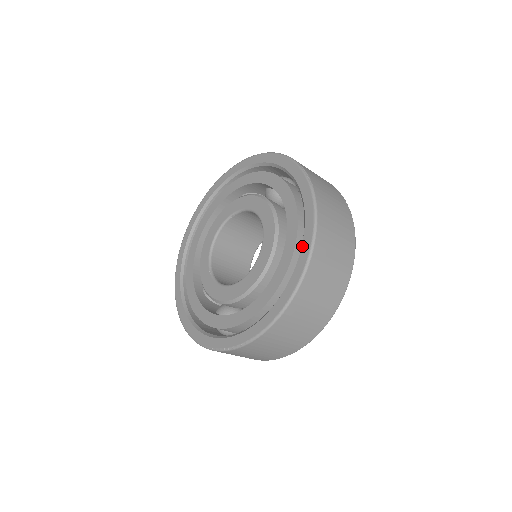
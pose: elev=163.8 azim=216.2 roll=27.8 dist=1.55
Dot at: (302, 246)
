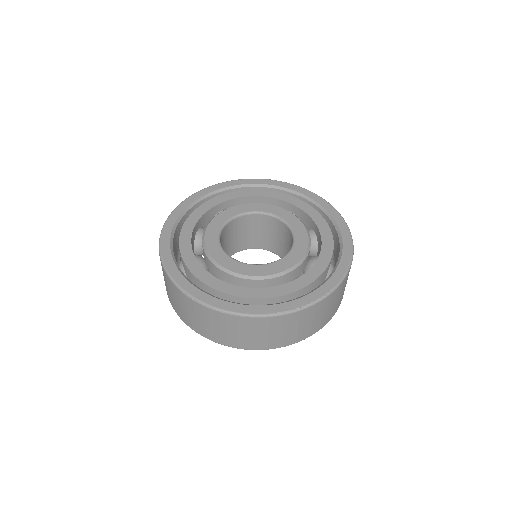
Dot at: (338, 224)
